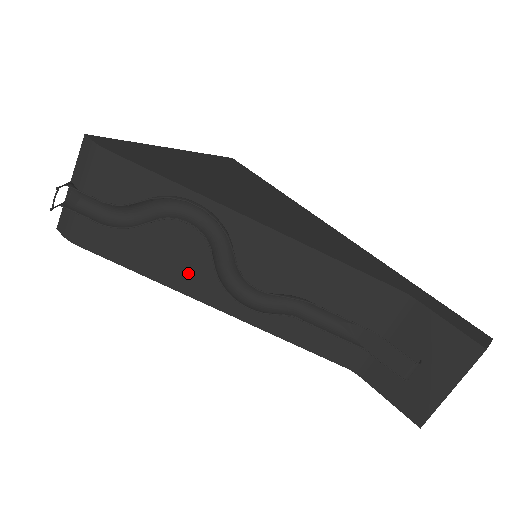
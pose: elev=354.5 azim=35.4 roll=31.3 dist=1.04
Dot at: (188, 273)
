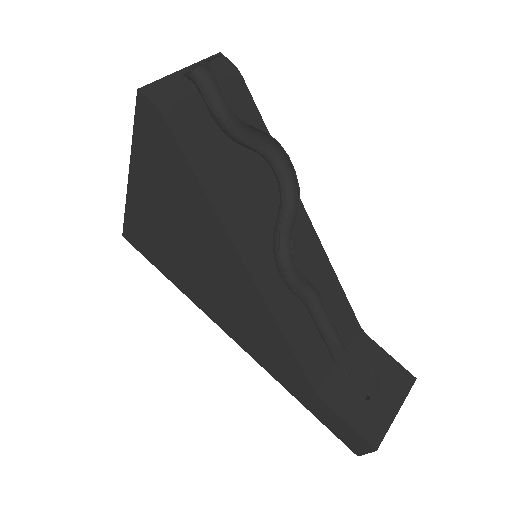
Dot at: (244, 219)
